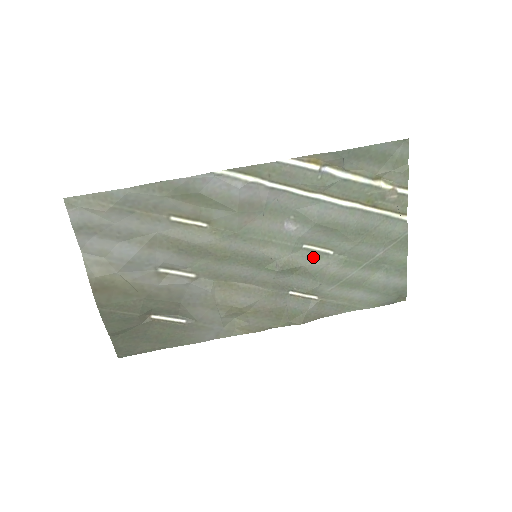
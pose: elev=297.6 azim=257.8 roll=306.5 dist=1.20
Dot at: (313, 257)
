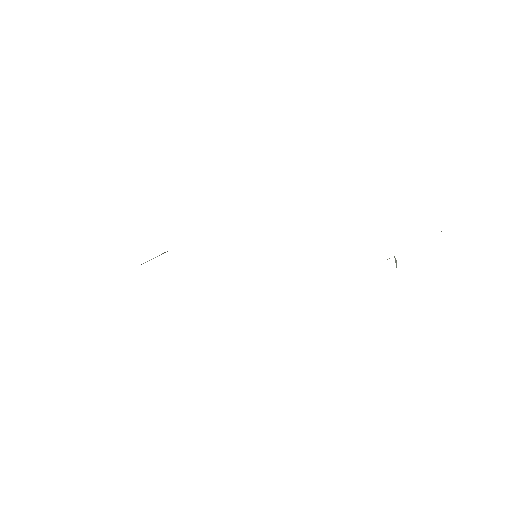
Dot at: occluded
